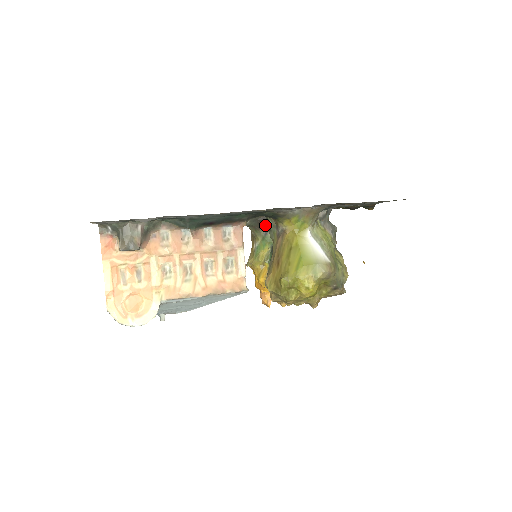
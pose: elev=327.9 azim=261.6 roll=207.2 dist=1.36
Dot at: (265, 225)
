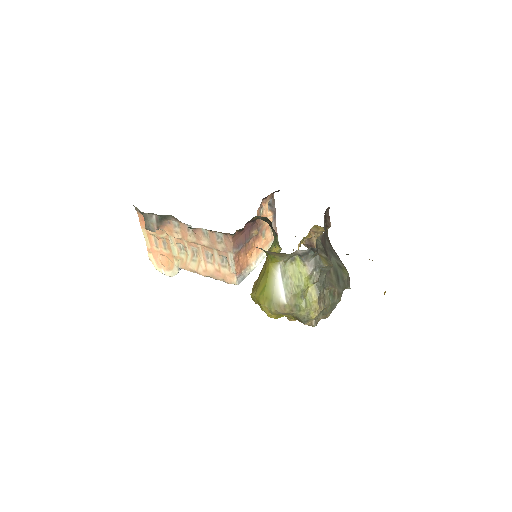
Dot at: (273, 229)
